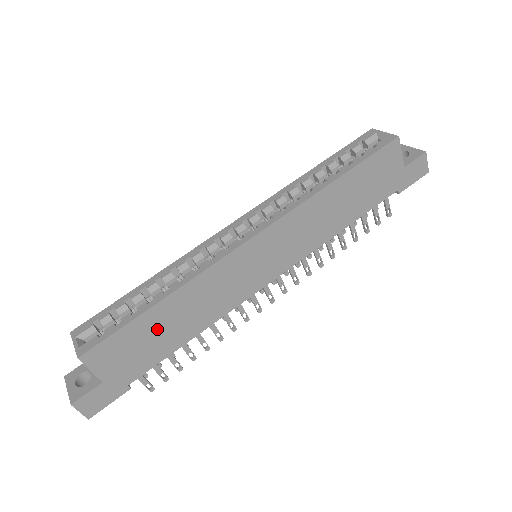
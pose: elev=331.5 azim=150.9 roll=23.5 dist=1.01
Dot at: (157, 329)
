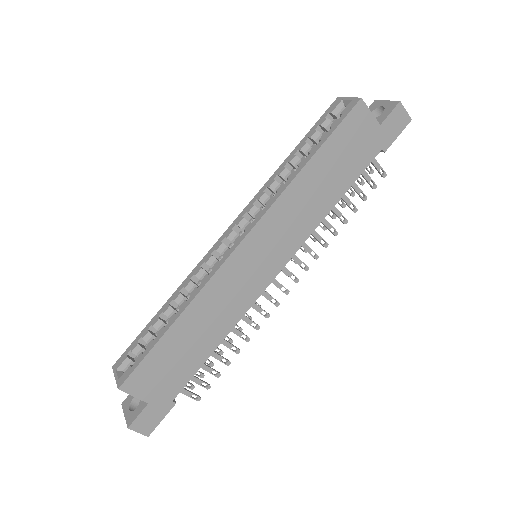
Dot at: (180, 347)
